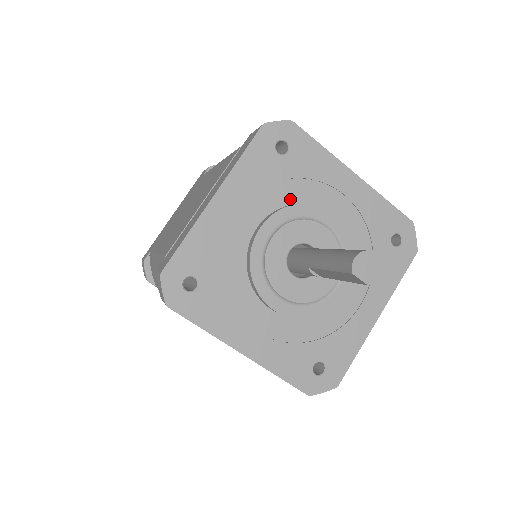
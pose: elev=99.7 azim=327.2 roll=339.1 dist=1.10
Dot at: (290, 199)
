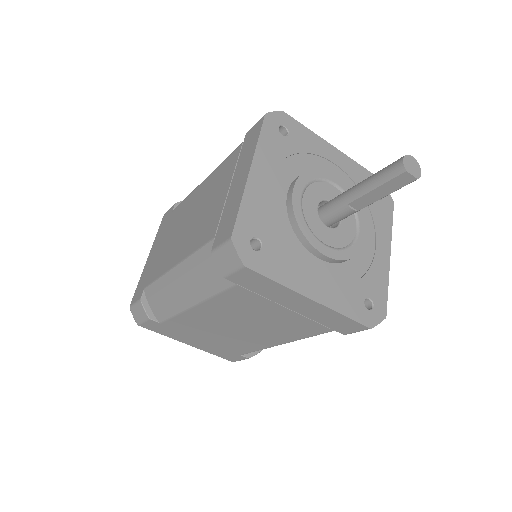
Dot at: (302, 169)
